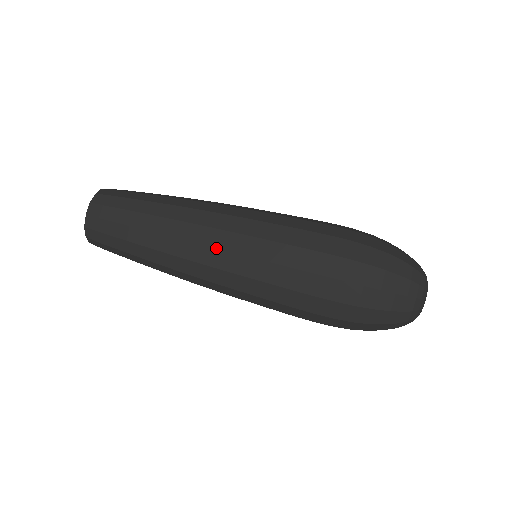
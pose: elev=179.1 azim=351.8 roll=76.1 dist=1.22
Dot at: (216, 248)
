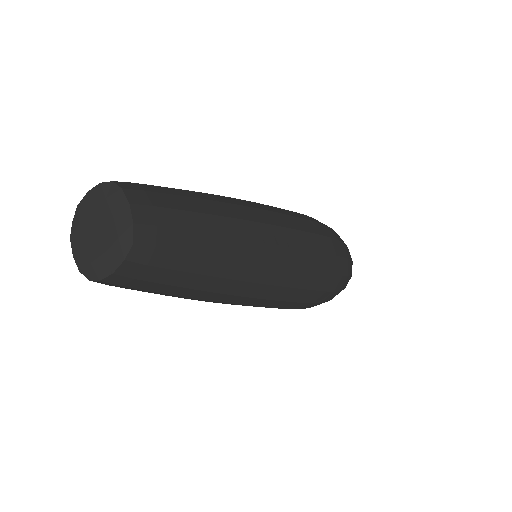
Dot at: (274, 225)
